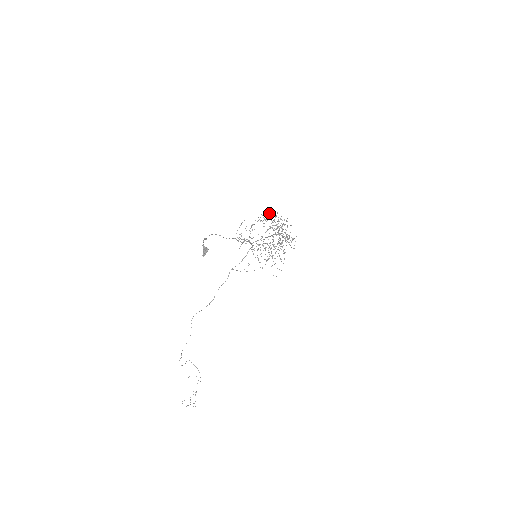
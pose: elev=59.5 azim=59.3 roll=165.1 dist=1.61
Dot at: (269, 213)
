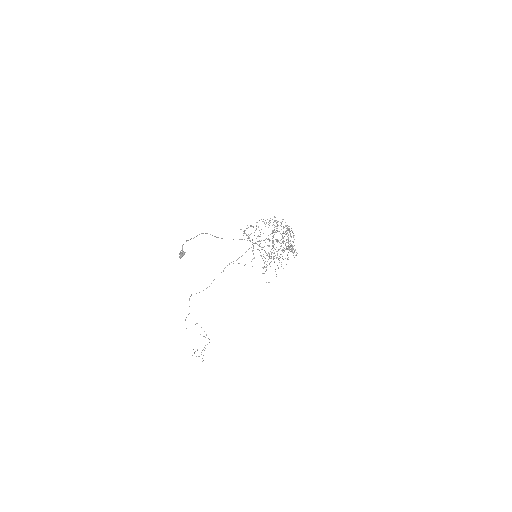
Dot at: occluded
